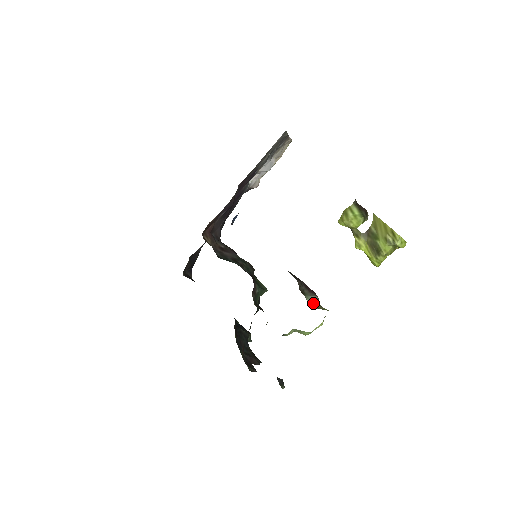
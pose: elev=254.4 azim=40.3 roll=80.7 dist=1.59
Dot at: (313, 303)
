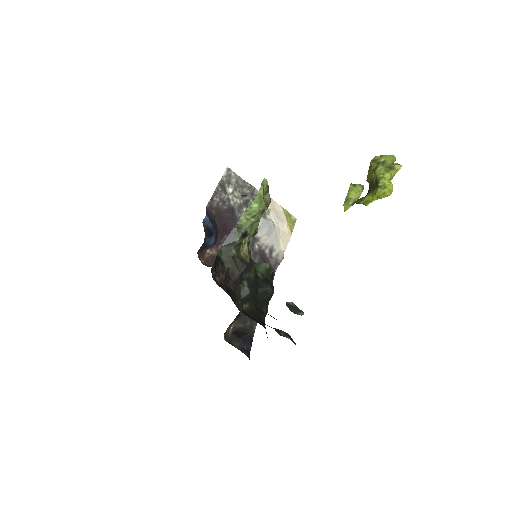
Dot at: occluded
